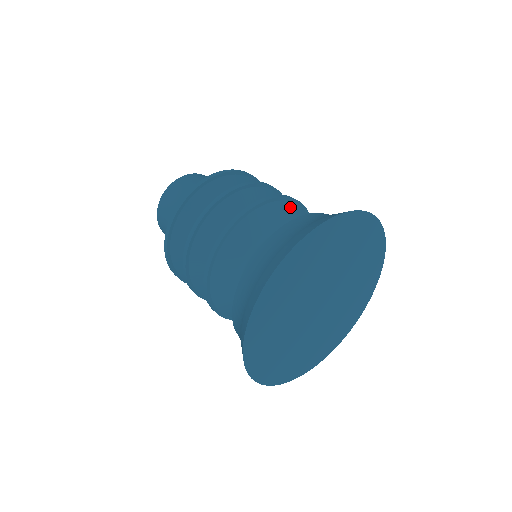
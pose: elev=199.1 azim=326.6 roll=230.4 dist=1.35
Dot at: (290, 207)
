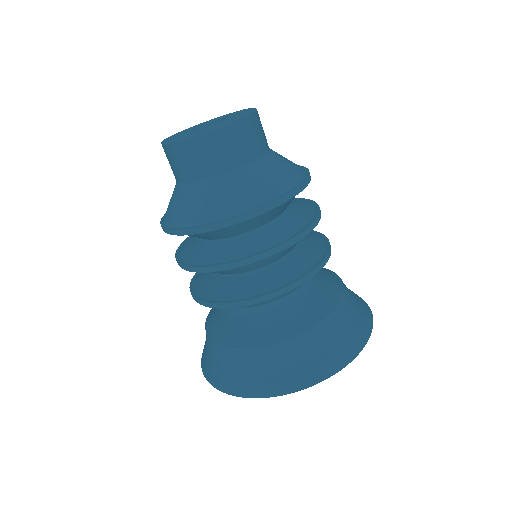
Dot at: occluded
